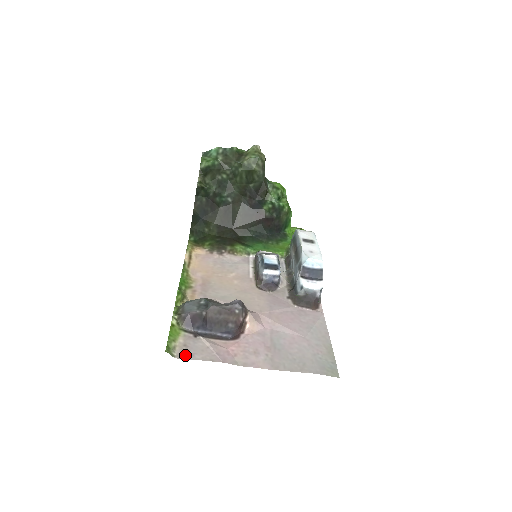
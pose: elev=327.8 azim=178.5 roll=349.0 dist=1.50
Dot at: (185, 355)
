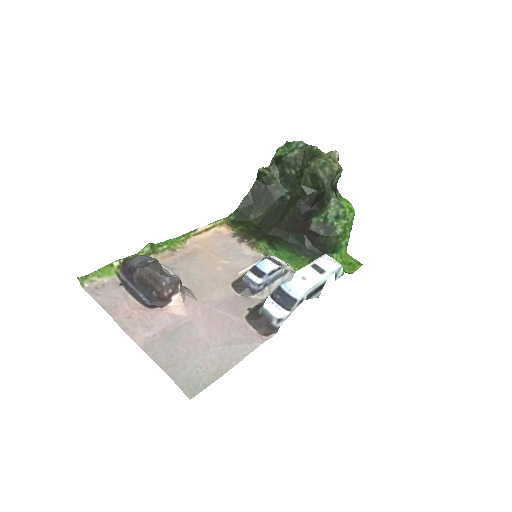
Dot at: (92, 291)
